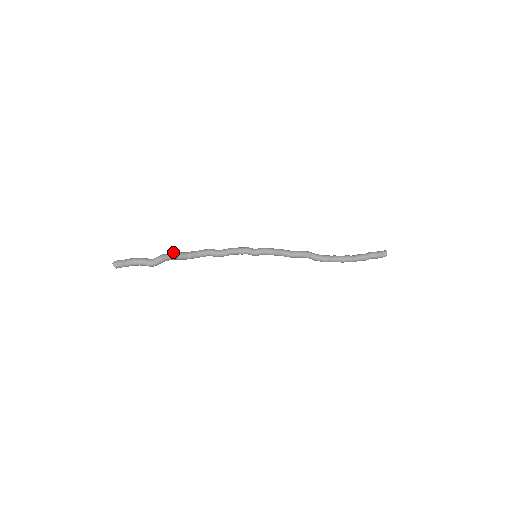
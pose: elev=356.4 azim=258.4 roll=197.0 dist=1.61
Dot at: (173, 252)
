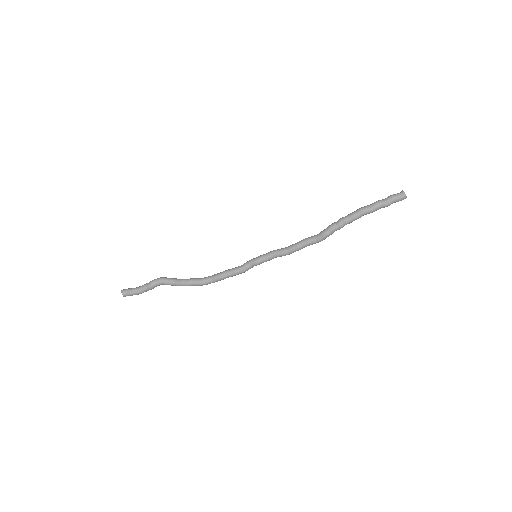
Dot at: occluded
